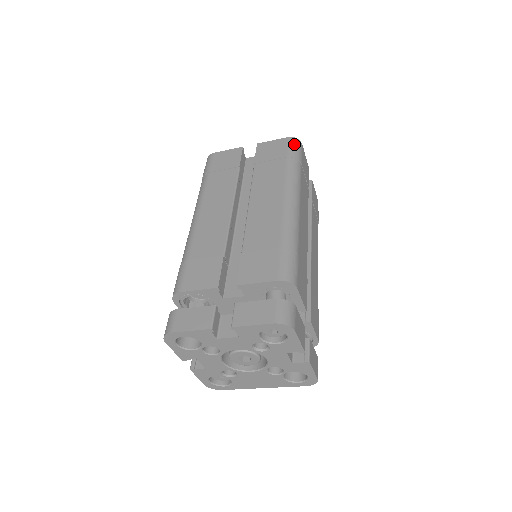
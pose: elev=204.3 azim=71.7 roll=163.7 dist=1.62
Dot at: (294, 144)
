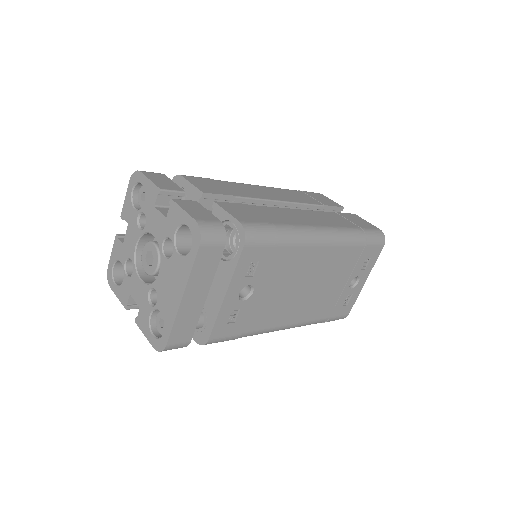
Dot at: occluded
